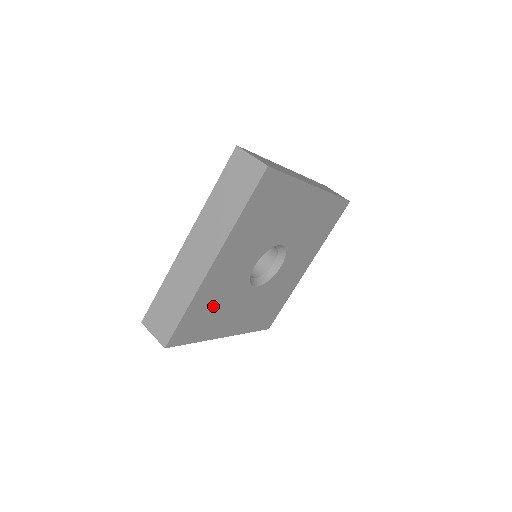
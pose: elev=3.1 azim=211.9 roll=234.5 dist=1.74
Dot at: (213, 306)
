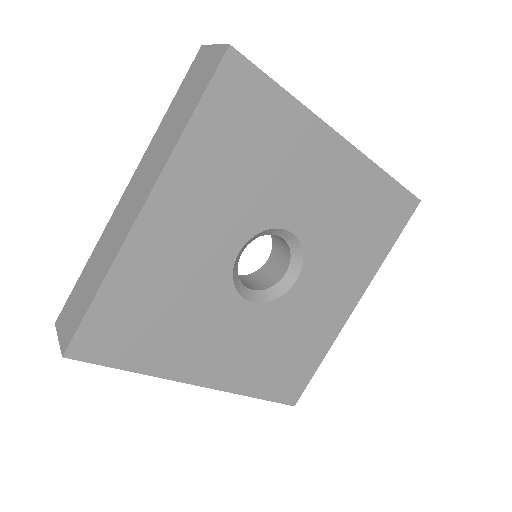
Dot at: (160, 306)
